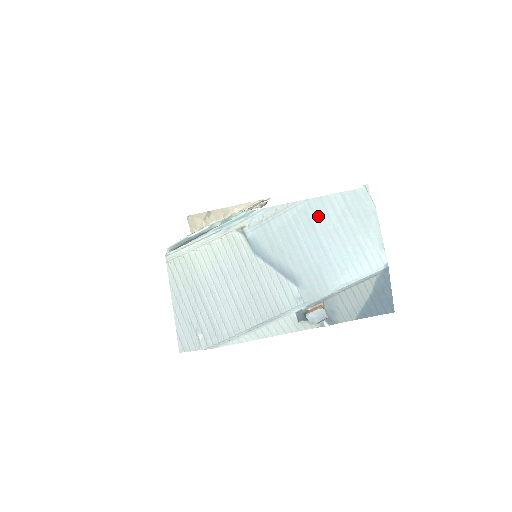
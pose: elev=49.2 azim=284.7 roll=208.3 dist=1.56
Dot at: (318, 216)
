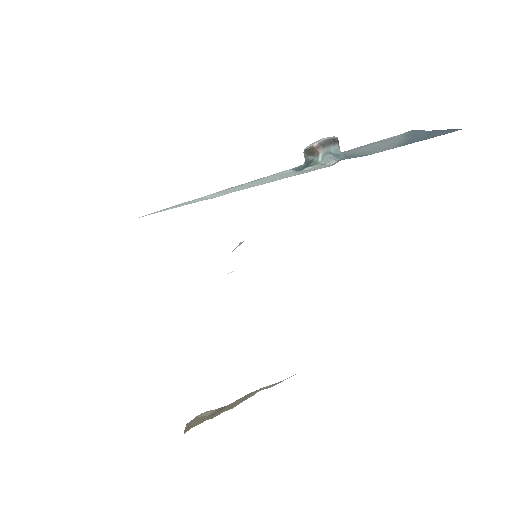
Dot at: occluded
